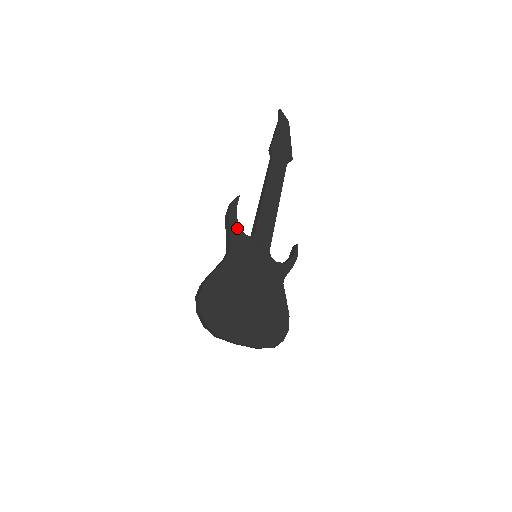
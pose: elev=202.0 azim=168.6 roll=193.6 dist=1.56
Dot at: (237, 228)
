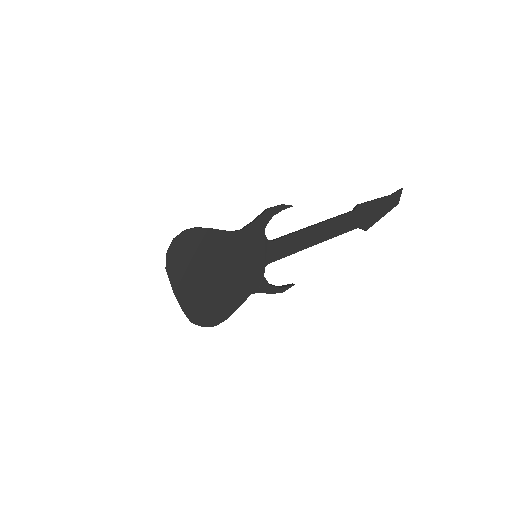
Dot at: (264, 223)
